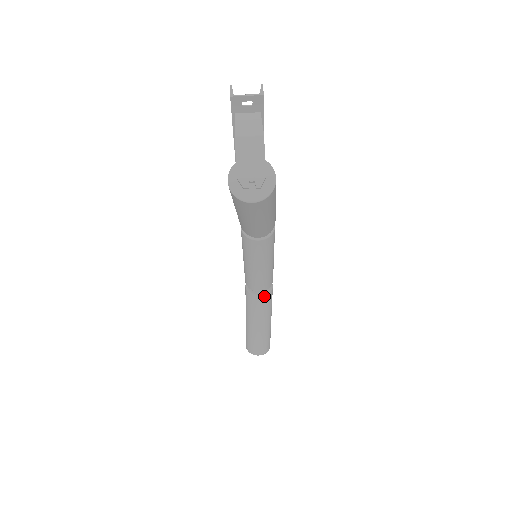
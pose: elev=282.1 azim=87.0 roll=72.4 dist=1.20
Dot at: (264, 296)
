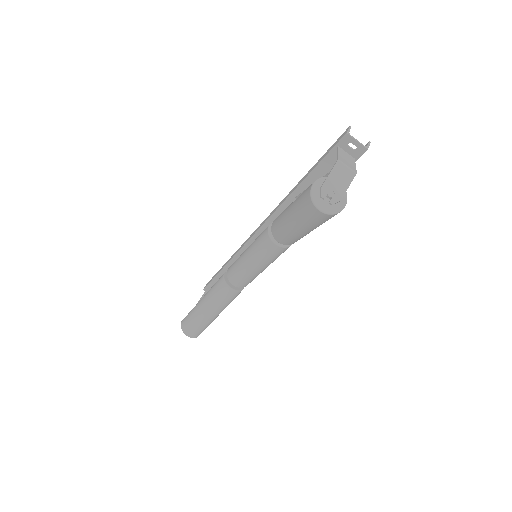
Dot at: (233, 291)
